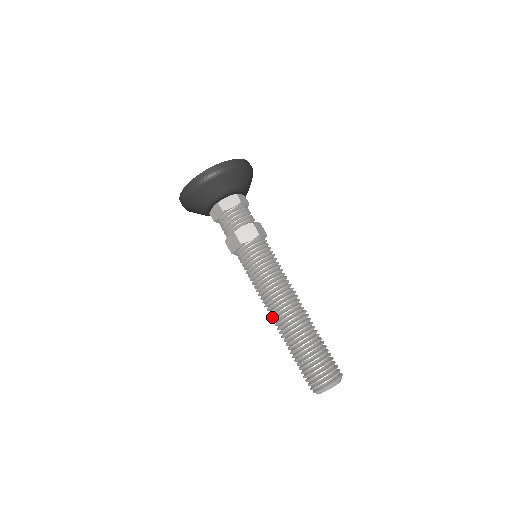
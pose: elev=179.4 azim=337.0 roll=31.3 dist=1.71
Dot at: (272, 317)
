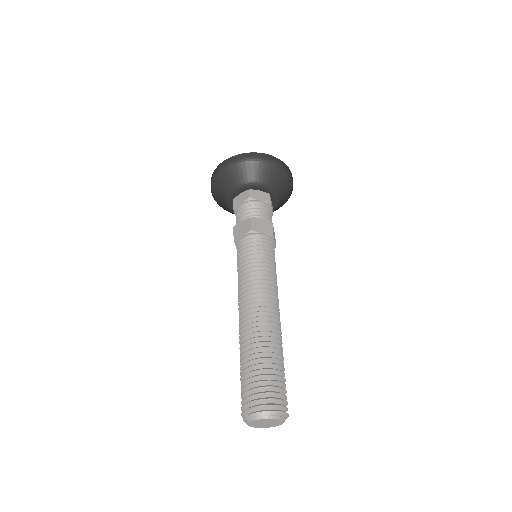
Dot at: (242, 314)
